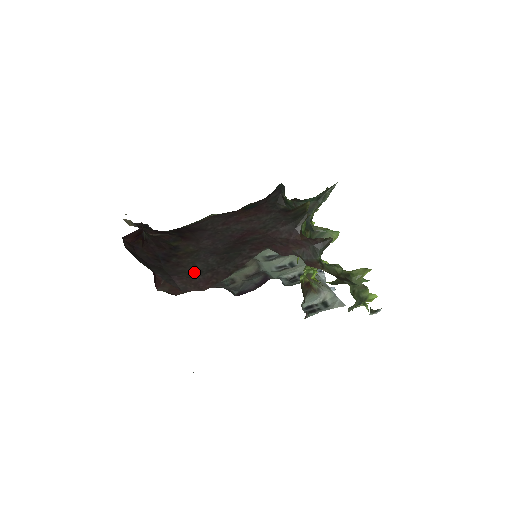
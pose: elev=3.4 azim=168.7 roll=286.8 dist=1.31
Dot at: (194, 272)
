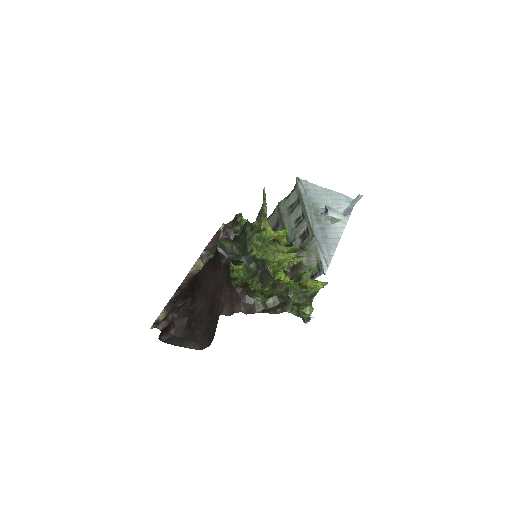
Dot at: (202, 333)
